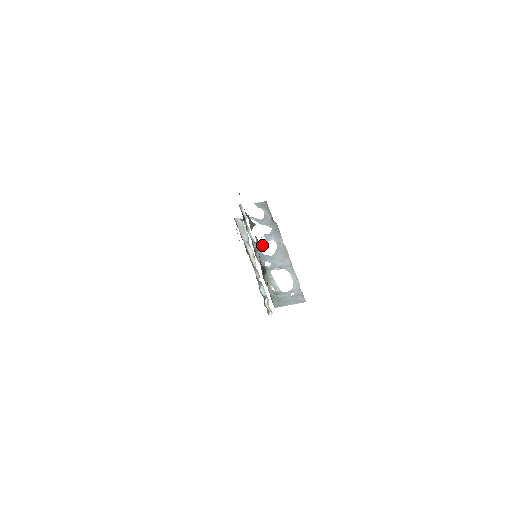
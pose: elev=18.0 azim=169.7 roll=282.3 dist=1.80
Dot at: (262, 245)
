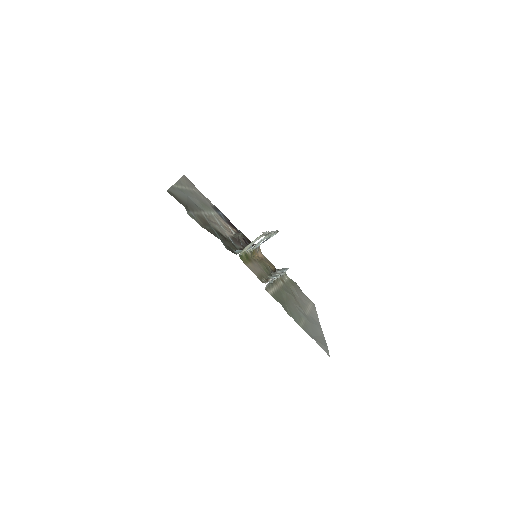
Dot at: (258, 245)
